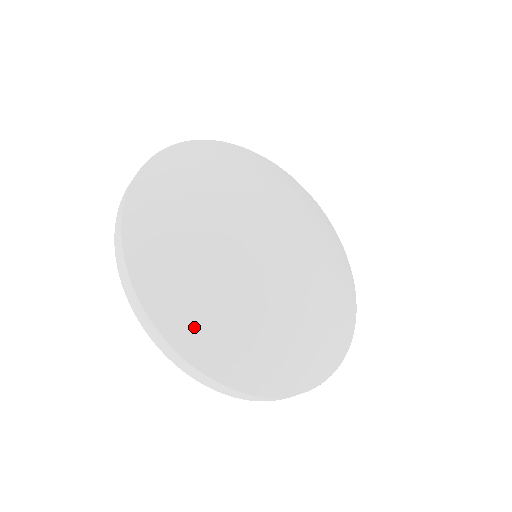
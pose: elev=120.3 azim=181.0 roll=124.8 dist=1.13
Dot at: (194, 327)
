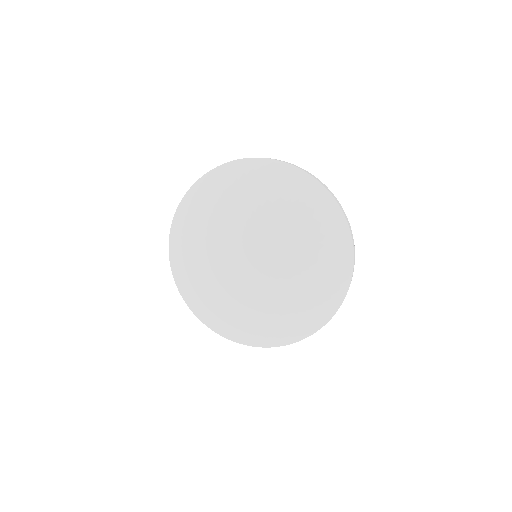
Dot at: (186, 282)
